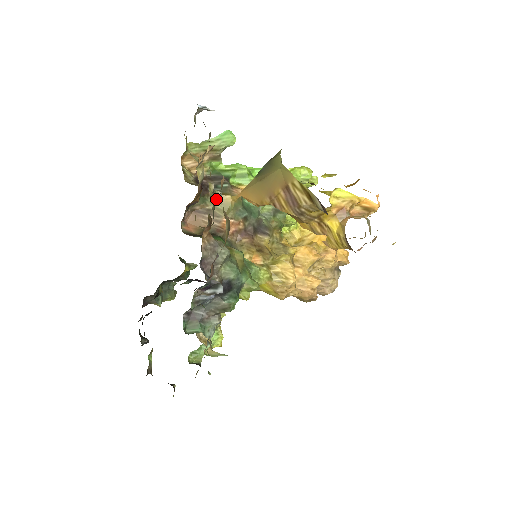
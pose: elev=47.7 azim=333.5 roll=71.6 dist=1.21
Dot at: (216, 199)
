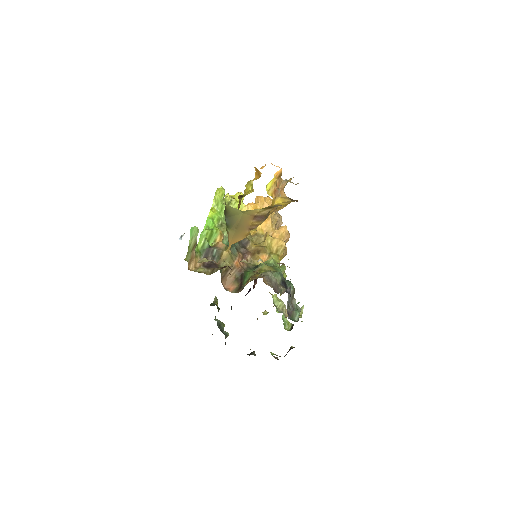
Dot at: occluded
